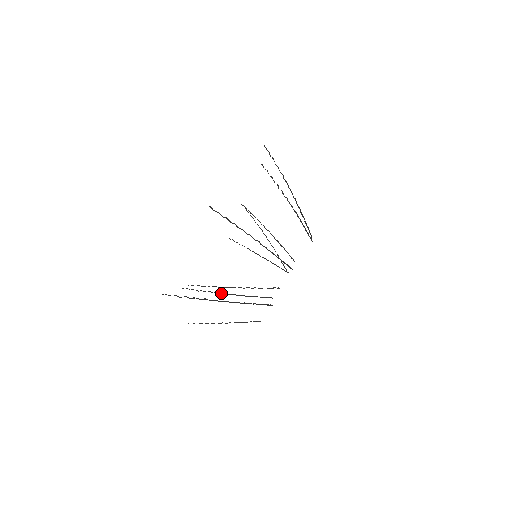
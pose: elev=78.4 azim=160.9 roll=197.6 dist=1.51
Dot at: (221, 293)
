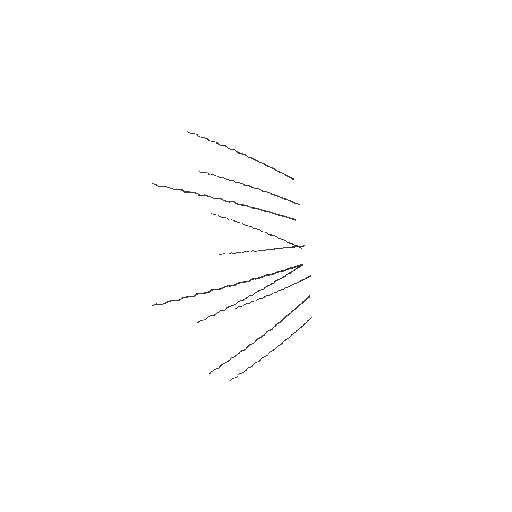
Dot at: (254, 342)
